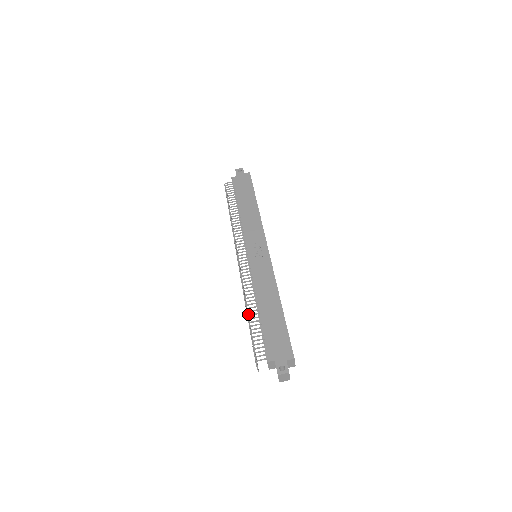
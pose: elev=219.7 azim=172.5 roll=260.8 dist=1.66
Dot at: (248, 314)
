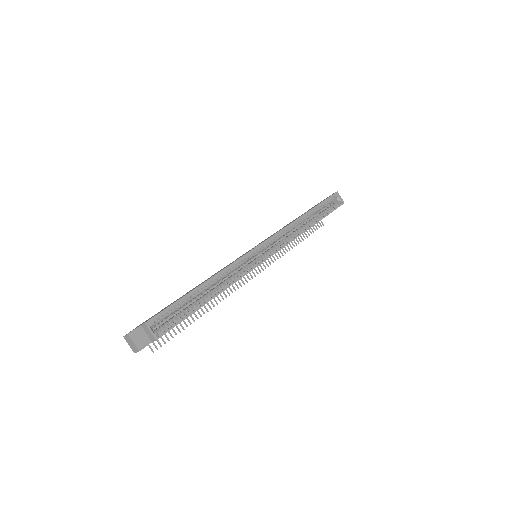
Dot at: (205, 307)
